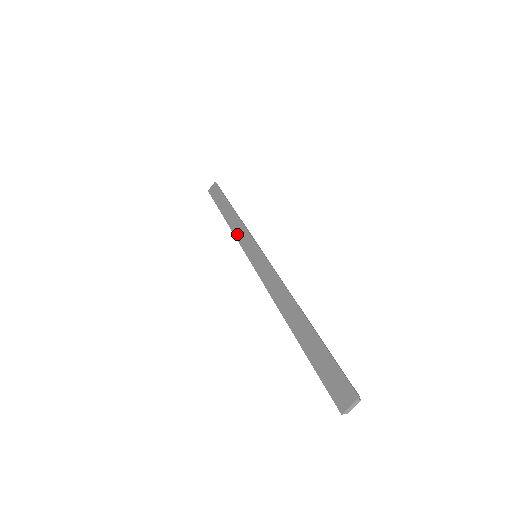
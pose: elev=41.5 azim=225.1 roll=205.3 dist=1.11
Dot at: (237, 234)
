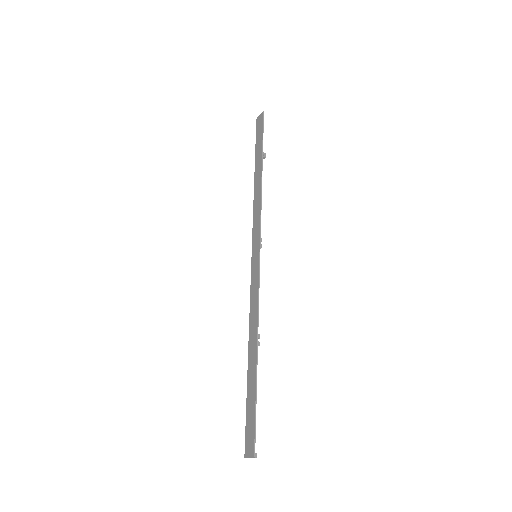
Dot at: (254, 213)
